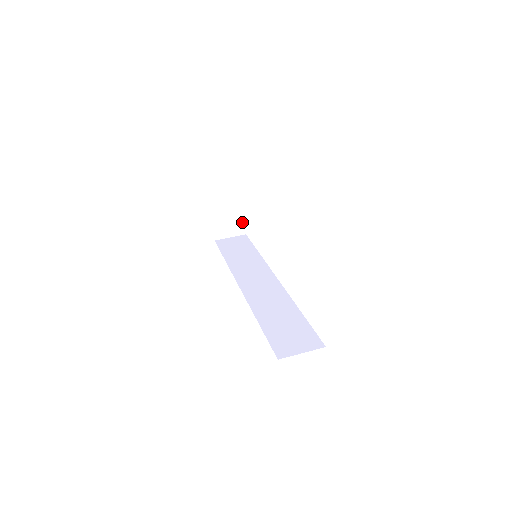
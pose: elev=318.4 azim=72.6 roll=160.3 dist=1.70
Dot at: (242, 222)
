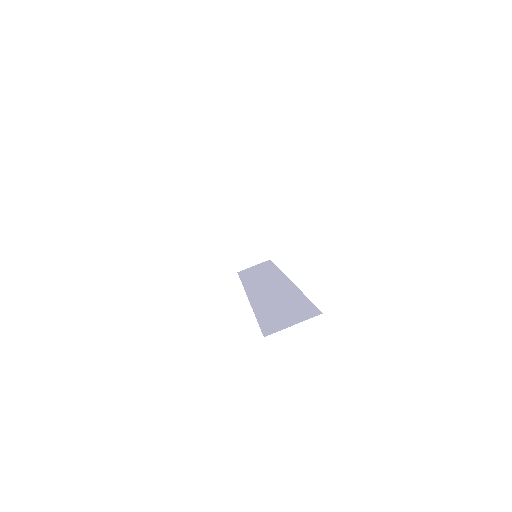
Dot at: (262, 247)
